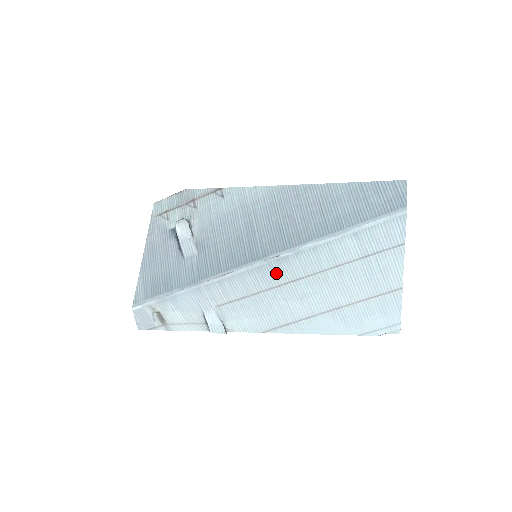
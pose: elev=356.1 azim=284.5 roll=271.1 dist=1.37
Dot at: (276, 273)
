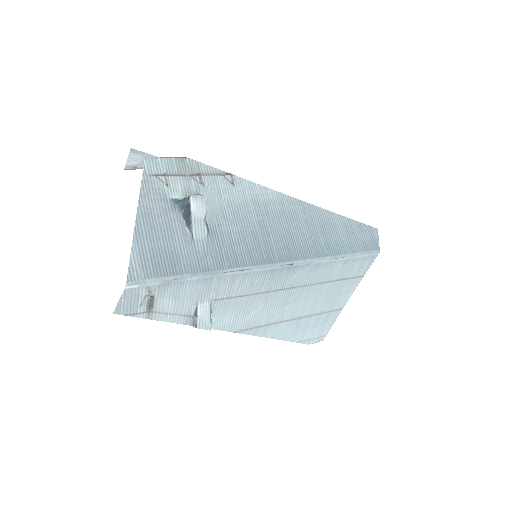
Dot at: (281, 279)
